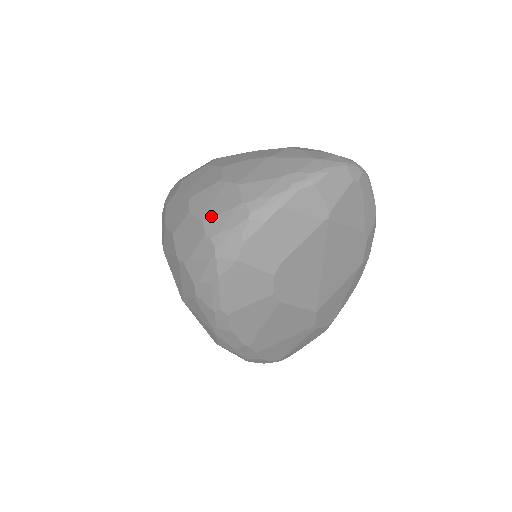
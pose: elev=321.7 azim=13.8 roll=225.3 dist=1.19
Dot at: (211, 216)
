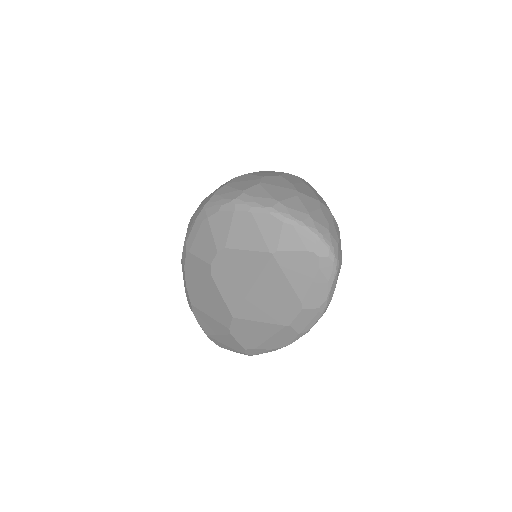
Dot at: (230, 185)
